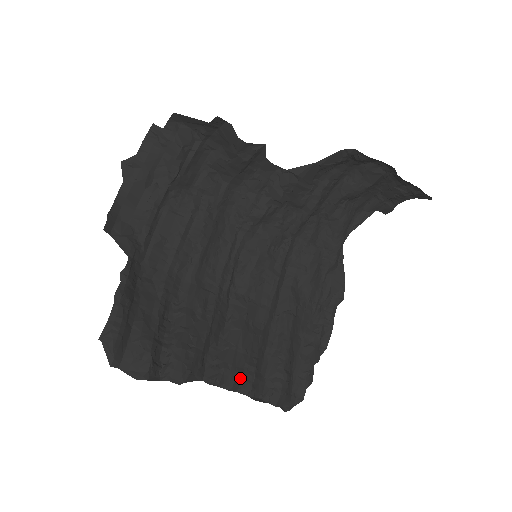
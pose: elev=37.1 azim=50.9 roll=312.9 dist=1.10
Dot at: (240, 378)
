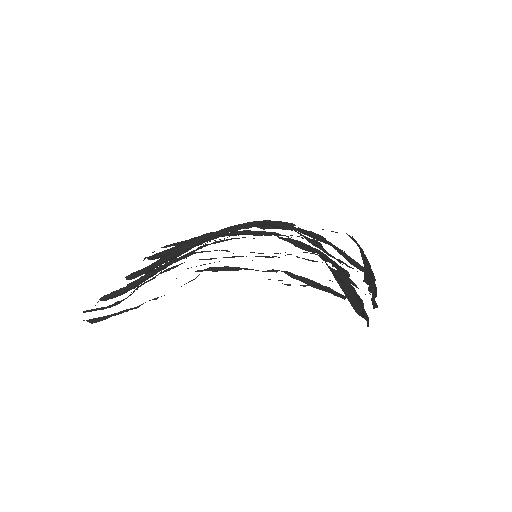
Dot at: occluded
